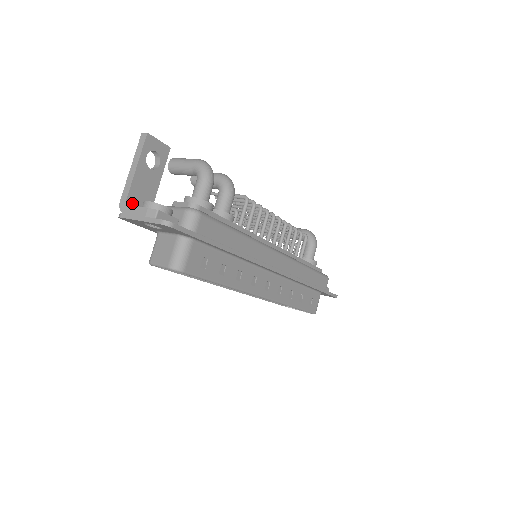
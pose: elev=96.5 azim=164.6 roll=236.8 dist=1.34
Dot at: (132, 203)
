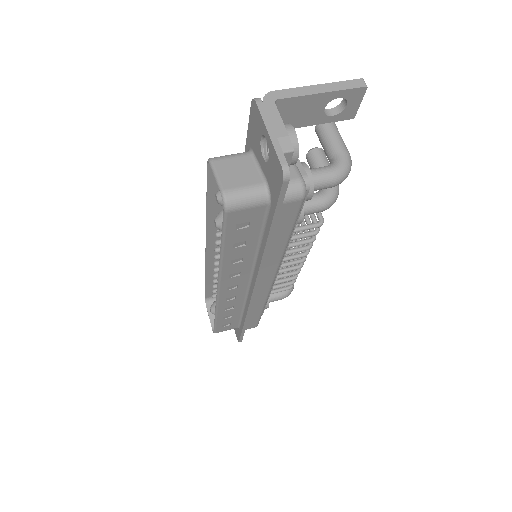
Dot at: (278, 107)
